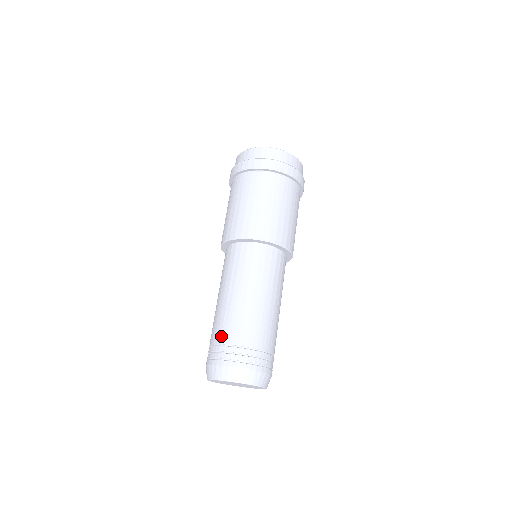
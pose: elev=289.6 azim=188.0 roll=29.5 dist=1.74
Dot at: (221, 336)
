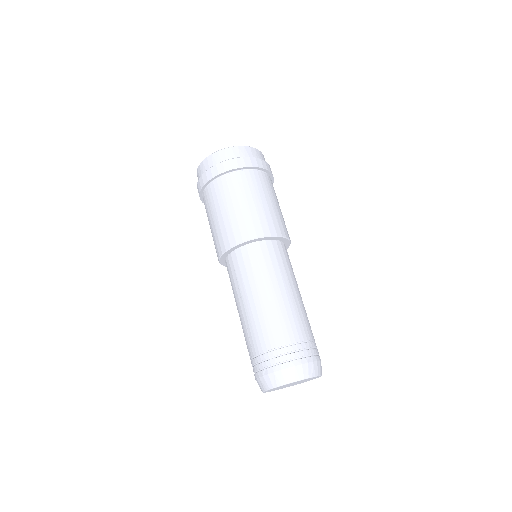
Dot at: (251, 349)
